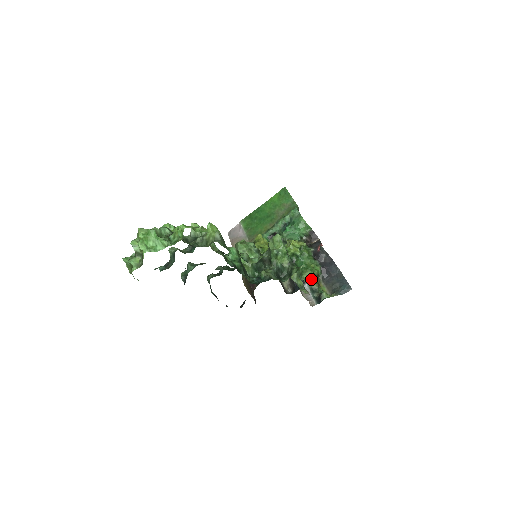
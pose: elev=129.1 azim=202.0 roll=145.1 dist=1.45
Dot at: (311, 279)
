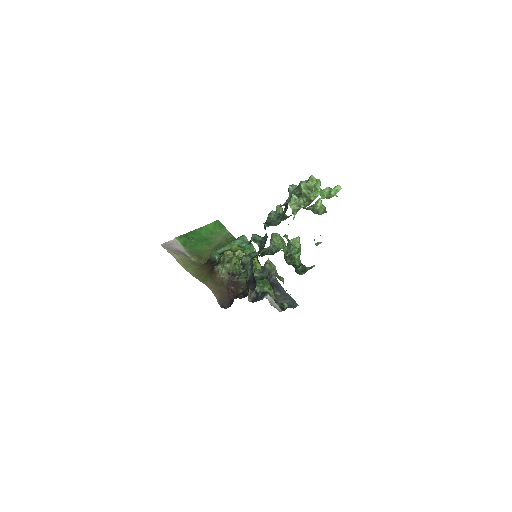
Dot at: (273, 291)
